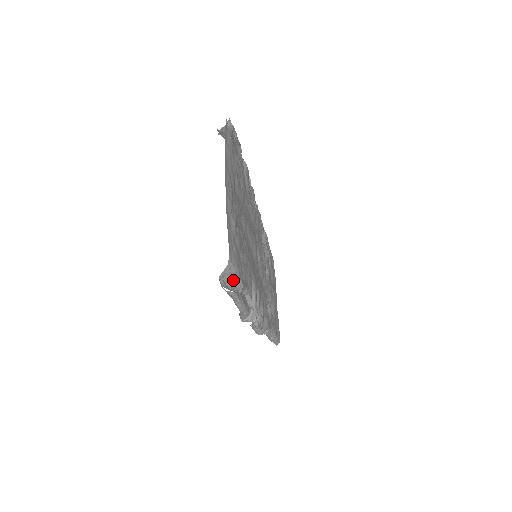
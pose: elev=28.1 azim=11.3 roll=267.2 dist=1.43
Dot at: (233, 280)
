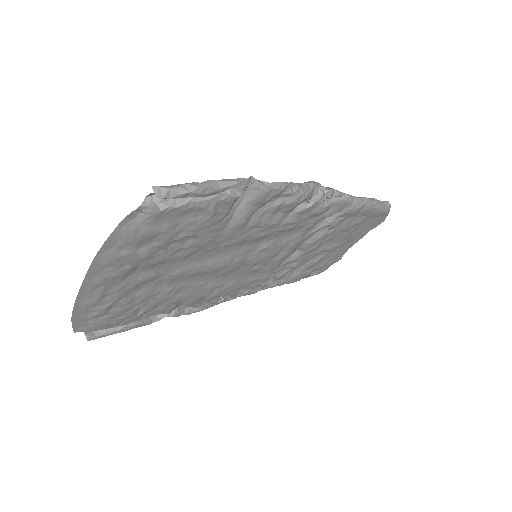
Dot at: occluded
